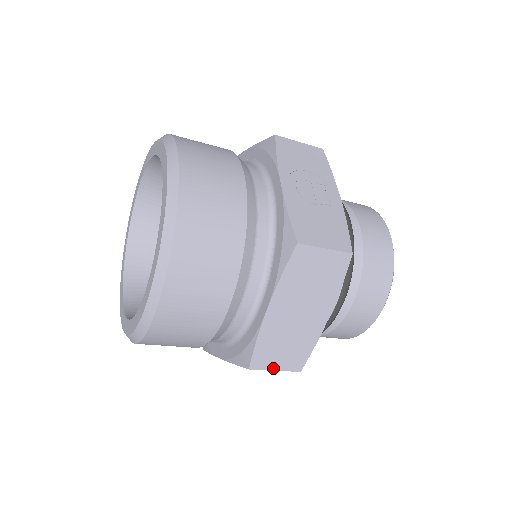
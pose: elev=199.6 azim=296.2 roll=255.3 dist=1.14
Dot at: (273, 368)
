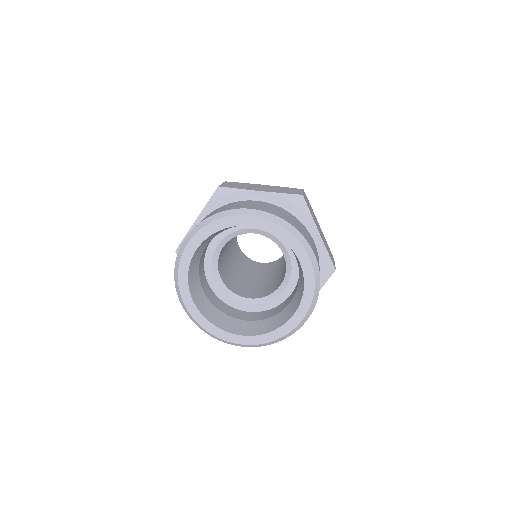
Dot at: occluded
